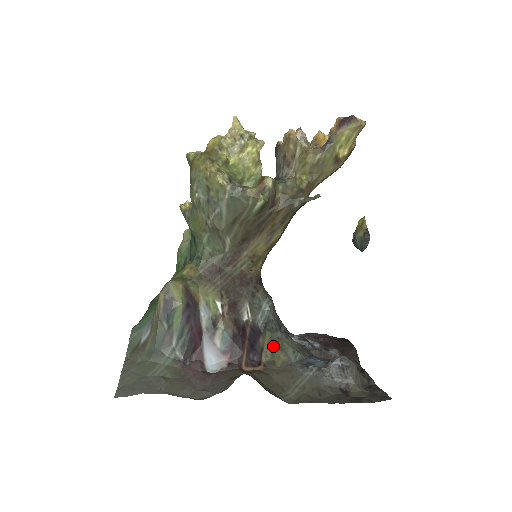
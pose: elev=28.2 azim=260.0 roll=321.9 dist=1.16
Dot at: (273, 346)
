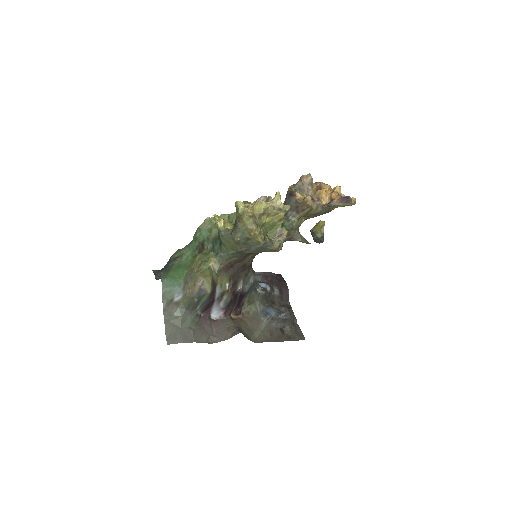
Dot at: (249, 302)
